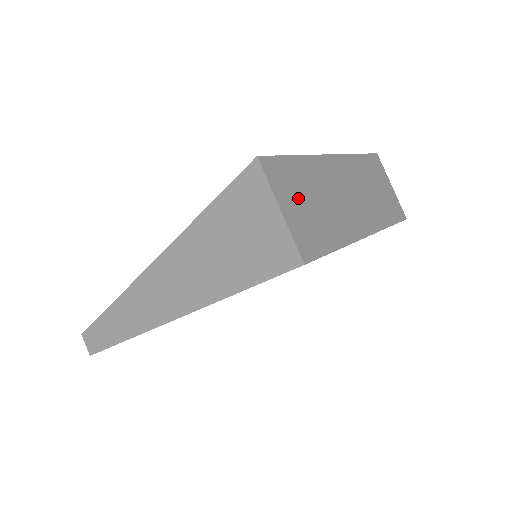
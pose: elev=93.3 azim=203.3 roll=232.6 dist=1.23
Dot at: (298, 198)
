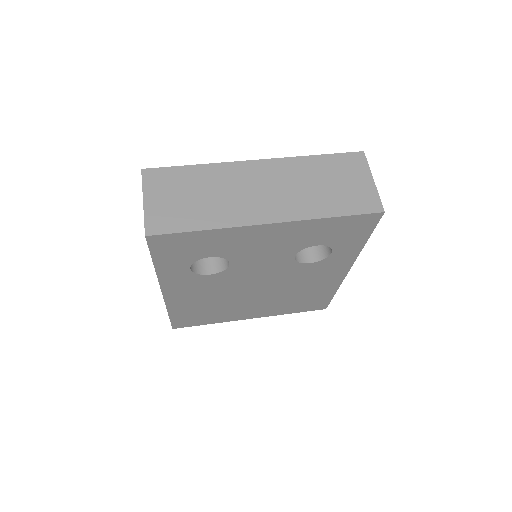
Dot at: (173, 194)
